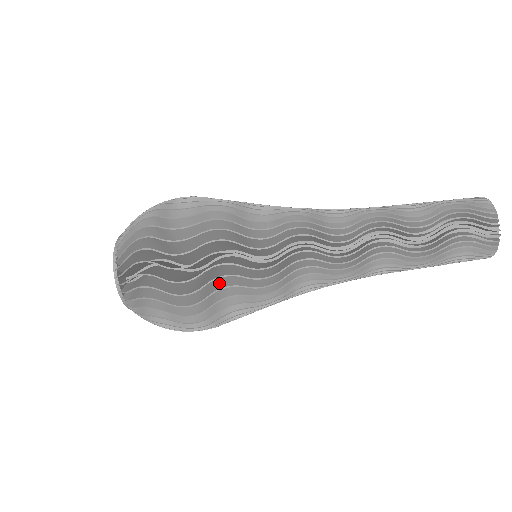
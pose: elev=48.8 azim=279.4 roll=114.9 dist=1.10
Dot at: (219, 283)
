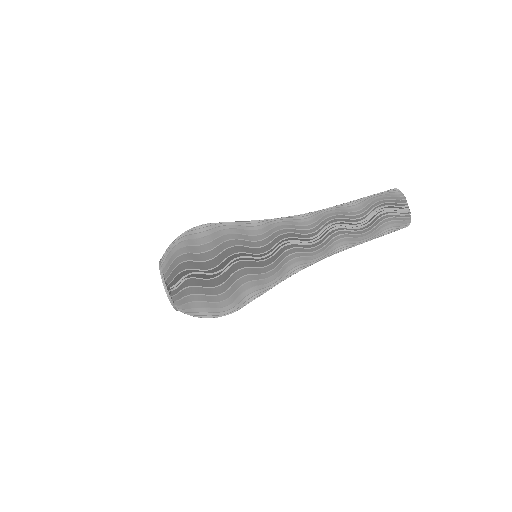
Dot at: (227, 244)
